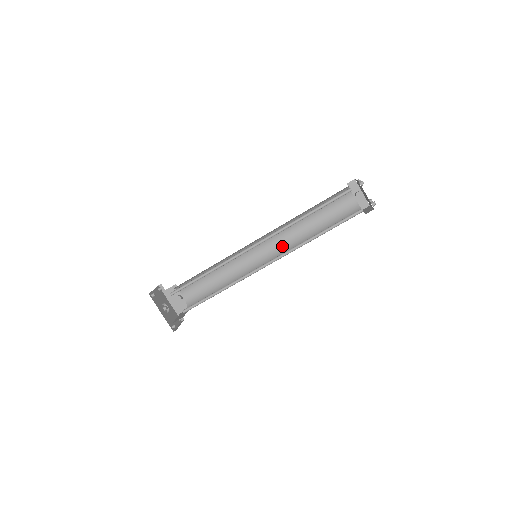
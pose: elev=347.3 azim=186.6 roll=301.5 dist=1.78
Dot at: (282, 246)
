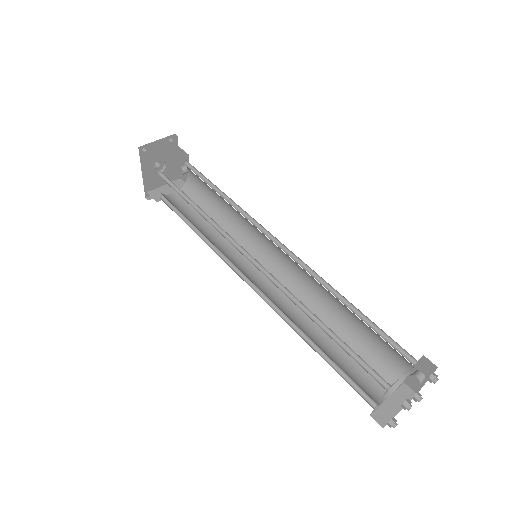
Dot at: (296, 279)
